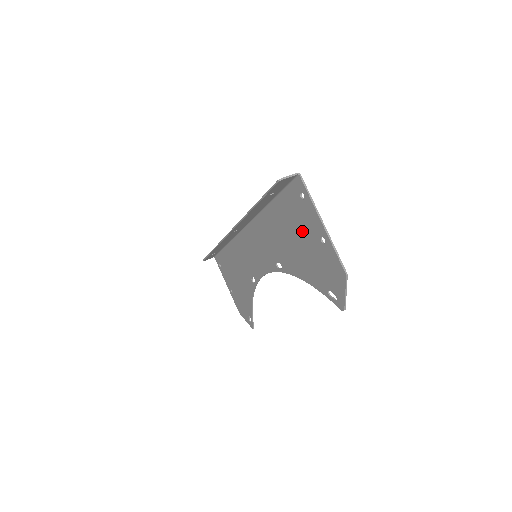
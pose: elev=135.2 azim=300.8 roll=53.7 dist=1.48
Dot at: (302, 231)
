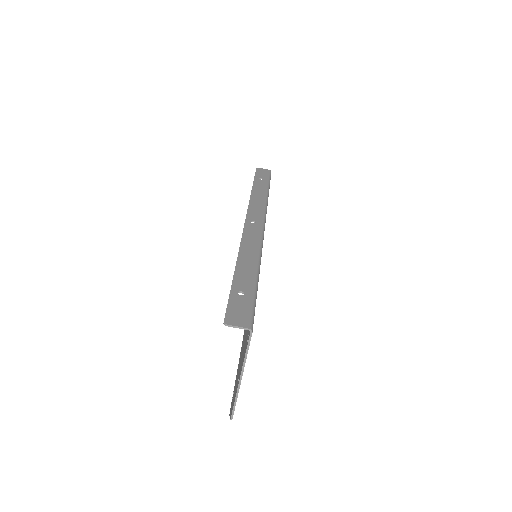
Dot at: (245, 341)
